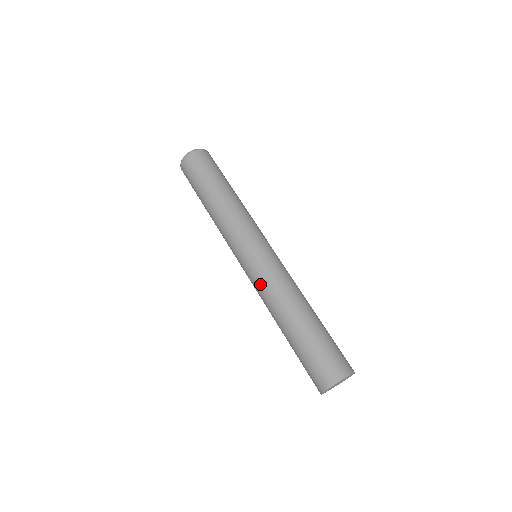
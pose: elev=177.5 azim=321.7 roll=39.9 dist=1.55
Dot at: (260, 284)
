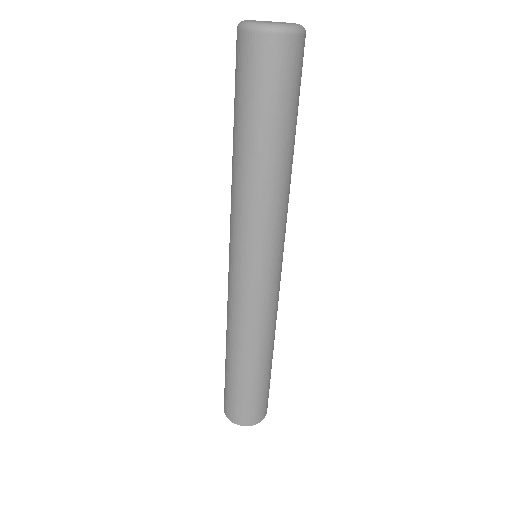
Dot at: (228, 297)
